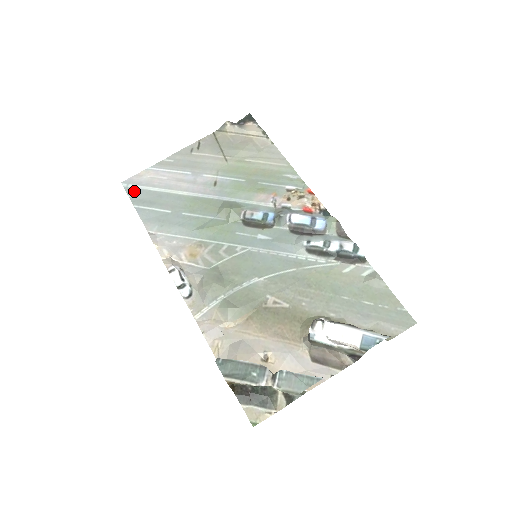
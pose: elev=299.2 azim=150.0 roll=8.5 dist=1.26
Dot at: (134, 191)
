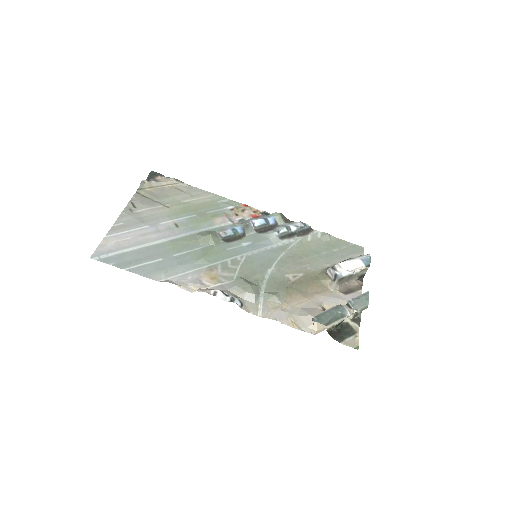
Dot at: (111, 259)
